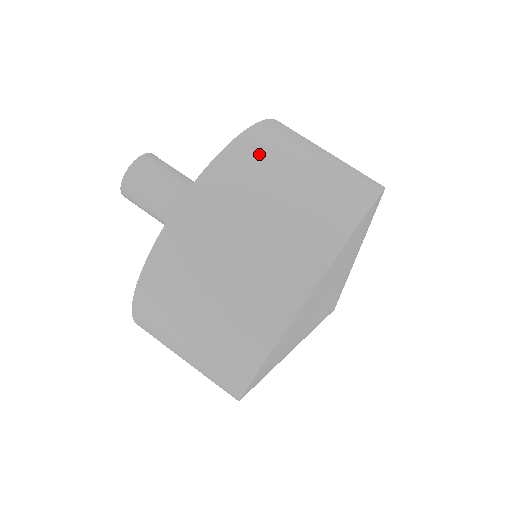
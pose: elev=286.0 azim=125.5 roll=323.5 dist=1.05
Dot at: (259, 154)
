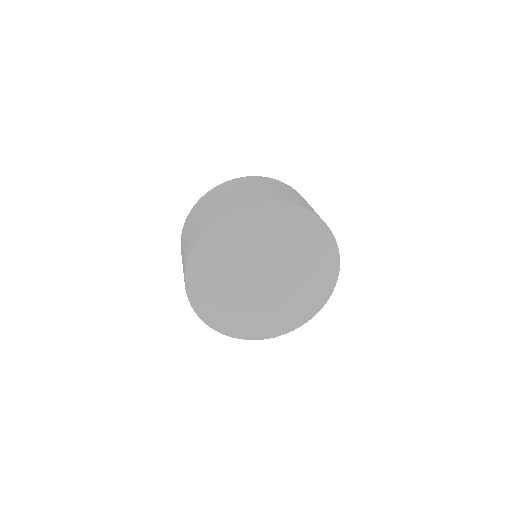
Dot at: (293, 190)
